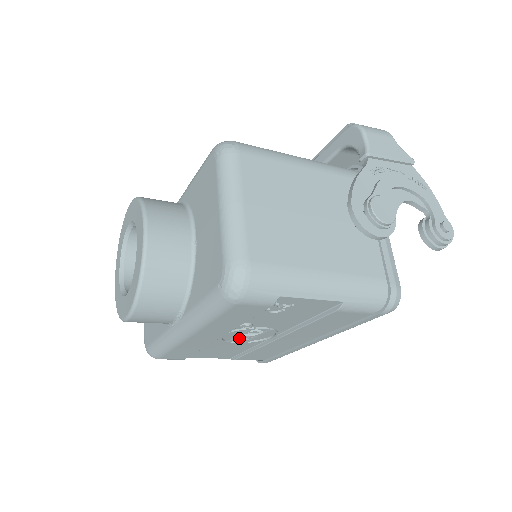
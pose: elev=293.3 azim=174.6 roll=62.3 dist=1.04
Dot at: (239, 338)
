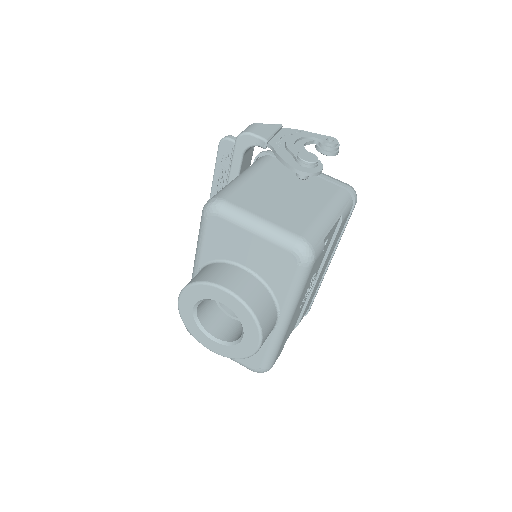
Dot at: (303, 300)
